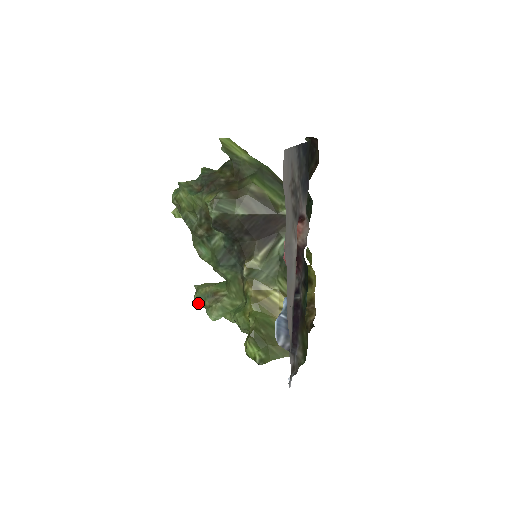
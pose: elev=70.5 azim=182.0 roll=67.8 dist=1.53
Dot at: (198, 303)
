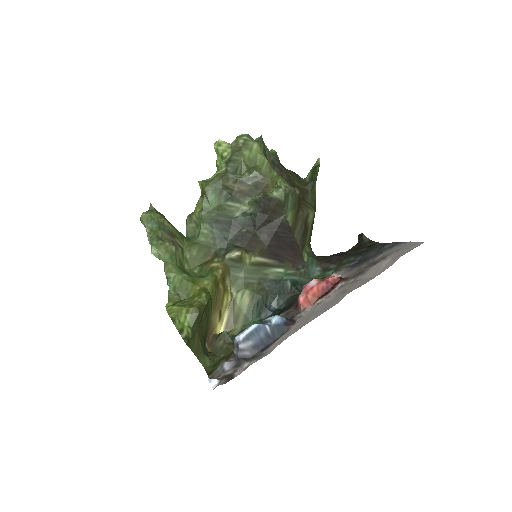
Dot at: (144, 222)
